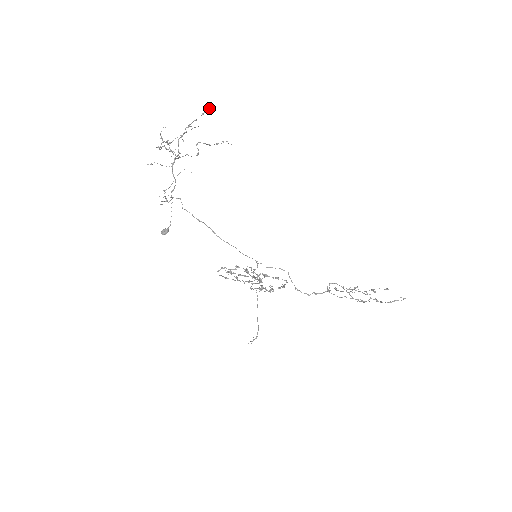
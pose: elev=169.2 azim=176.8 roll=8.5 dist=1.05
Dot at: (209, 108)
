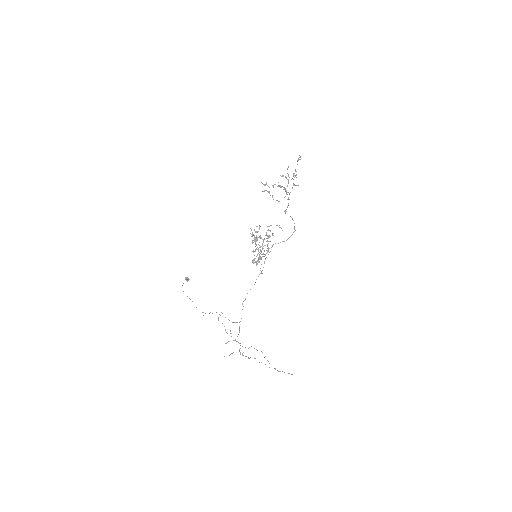
Dot at: occluded
